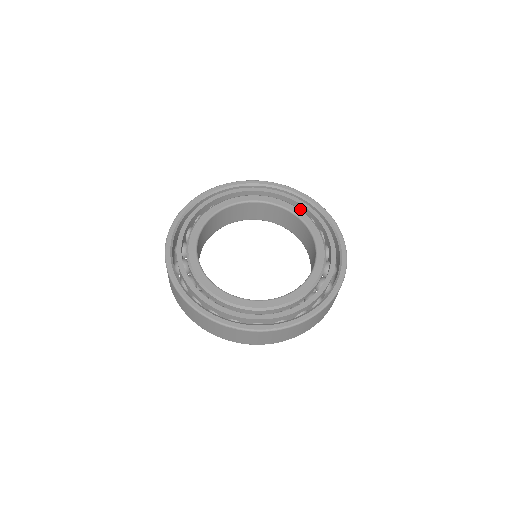
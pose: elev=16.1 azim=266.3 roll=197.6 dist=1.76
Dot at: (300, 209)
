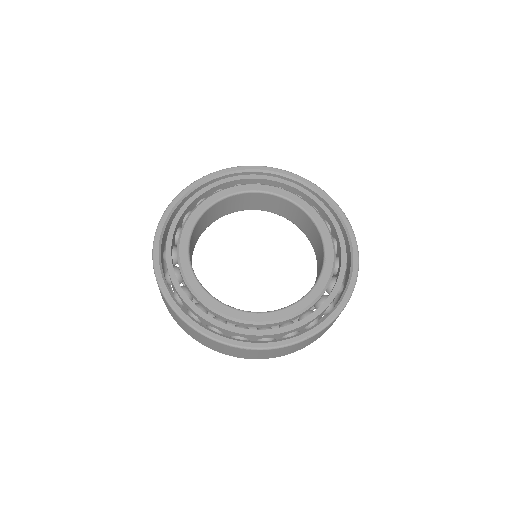
Dot at: (301, 197)
